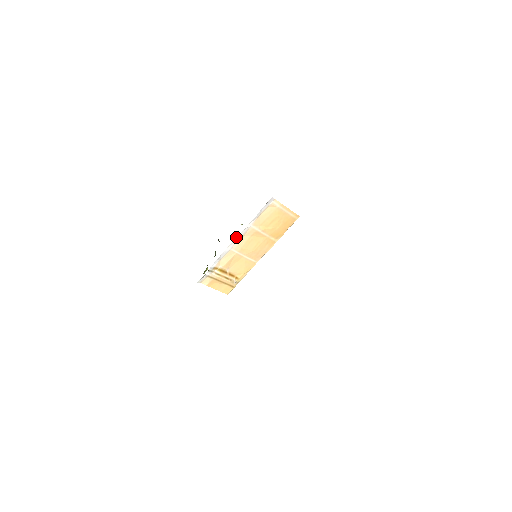
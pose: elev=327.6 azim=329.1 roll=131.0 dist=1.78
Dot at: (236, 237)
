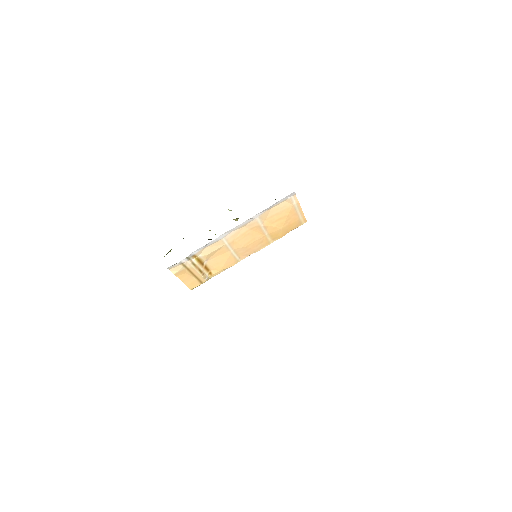
Dot at: (236, 226)
